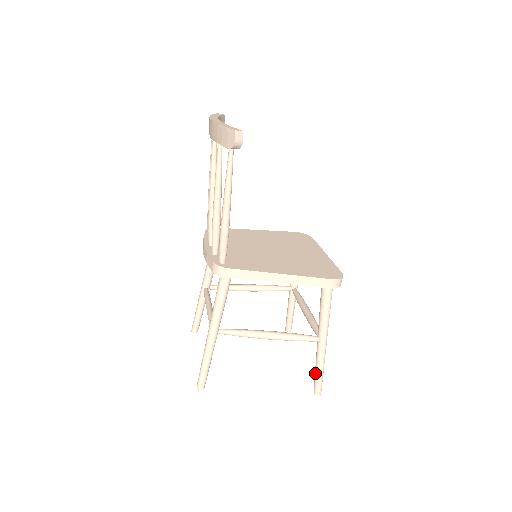
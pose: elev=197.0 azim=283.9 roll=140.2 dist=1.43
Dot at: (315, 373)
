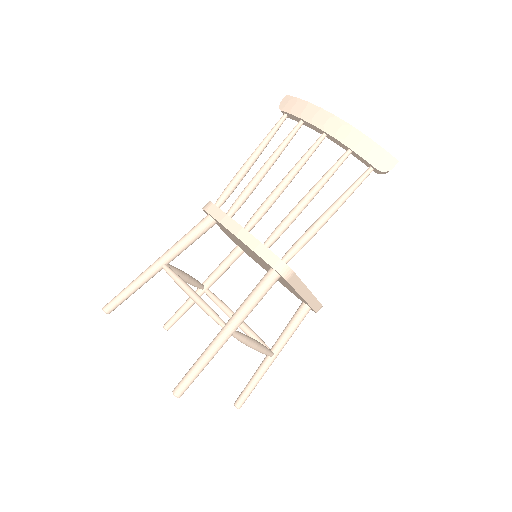
Dot at: (250, 386)
